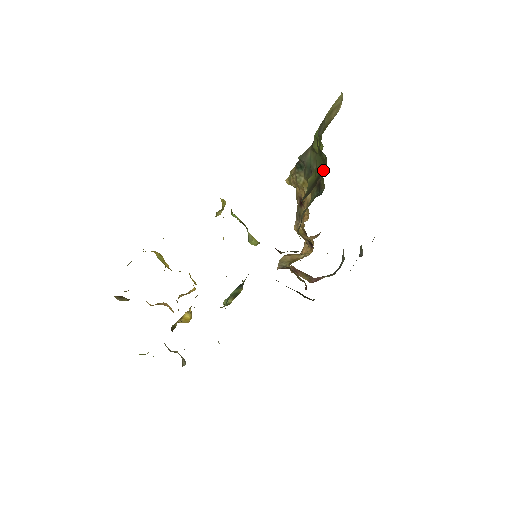
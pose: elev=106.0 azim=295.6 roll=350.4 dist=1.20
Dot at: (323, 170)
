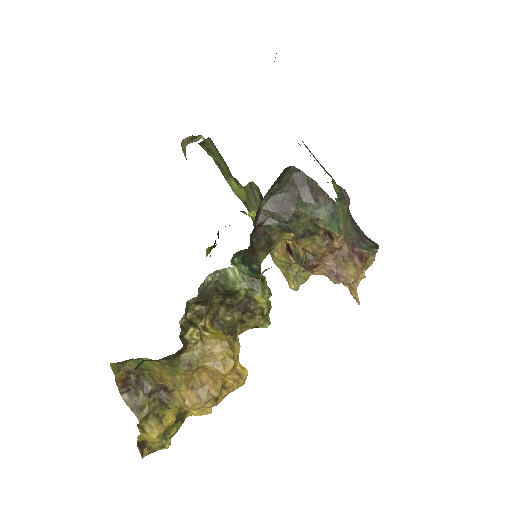
Dot at: (213, 143)
